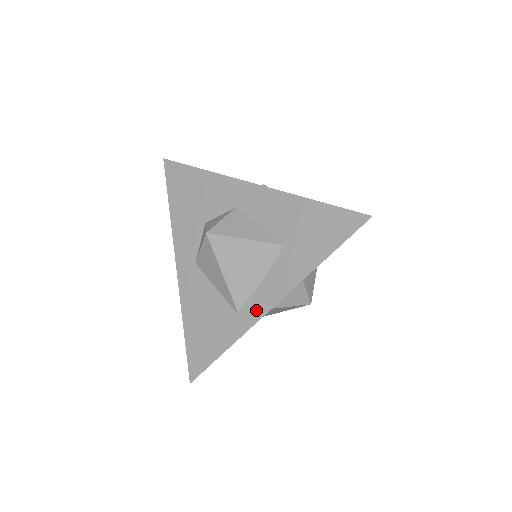
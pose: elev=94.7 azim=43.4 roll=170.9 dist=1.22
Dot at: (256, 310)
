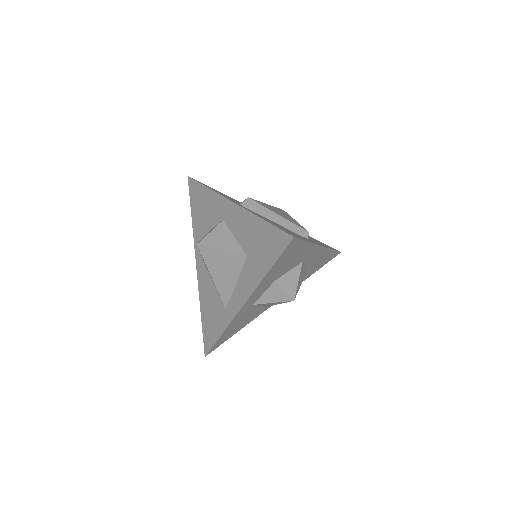
Dot at: (234, 307)
